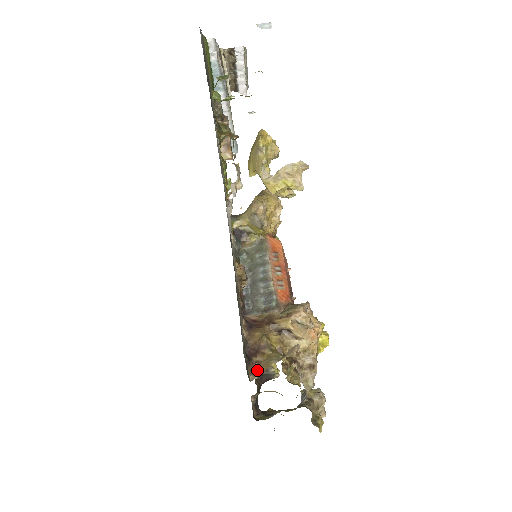
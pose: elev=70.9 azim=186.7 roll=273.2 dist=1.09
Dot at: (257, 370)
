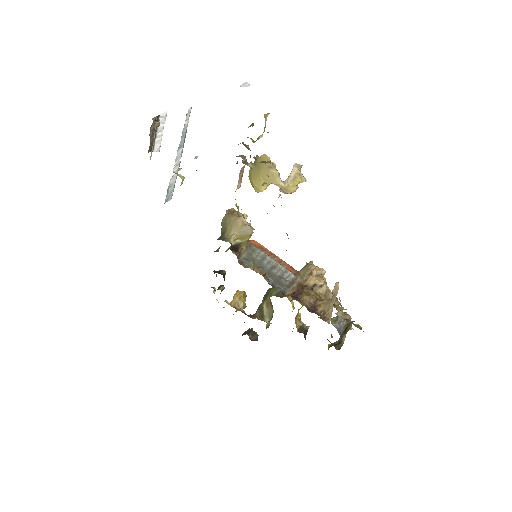
Dot at: (327, 315)
